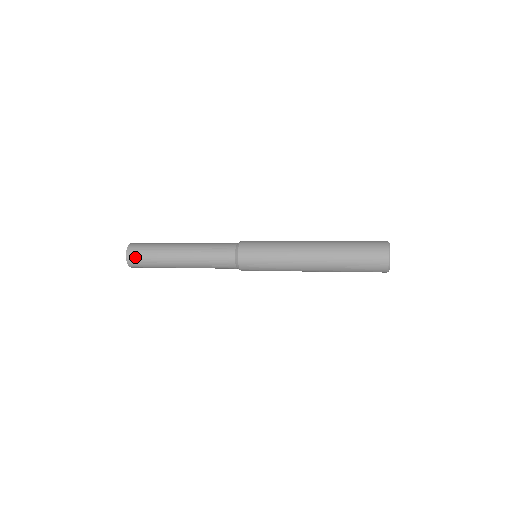
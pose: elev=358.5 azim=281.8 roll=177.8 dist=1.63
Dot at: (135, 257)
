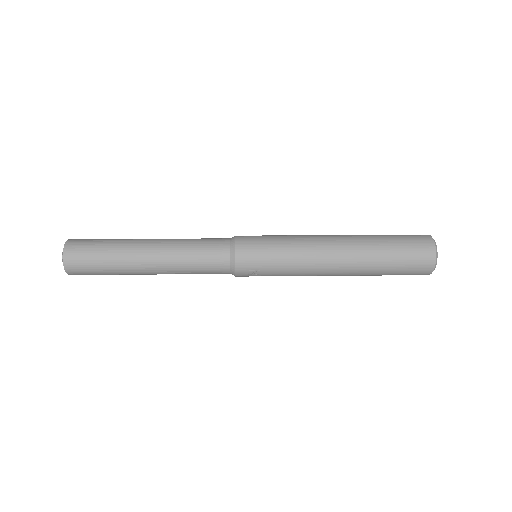
Dot at: (78, 247)
